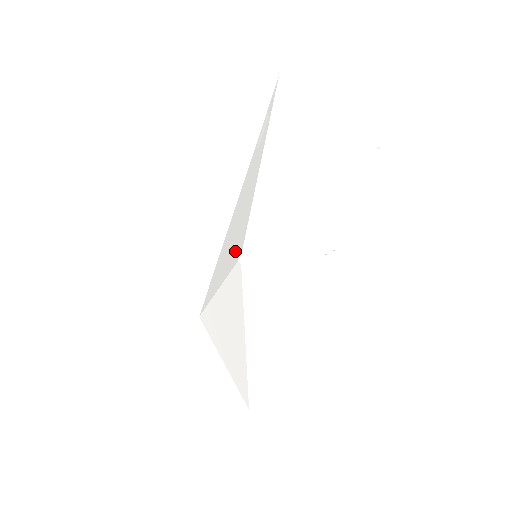
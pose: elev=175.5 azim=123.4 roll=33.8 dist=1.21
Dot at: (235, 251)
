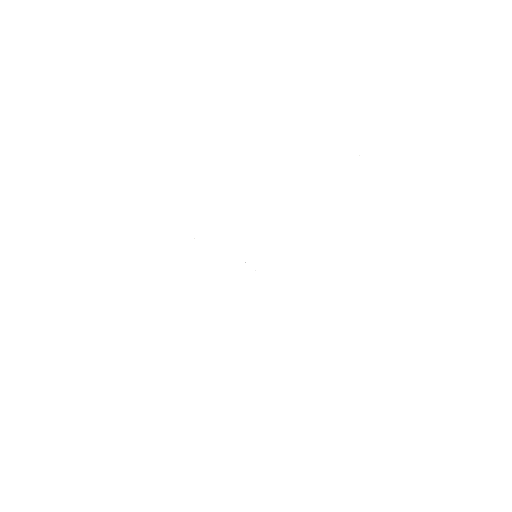
Dot at: (232, 262)
